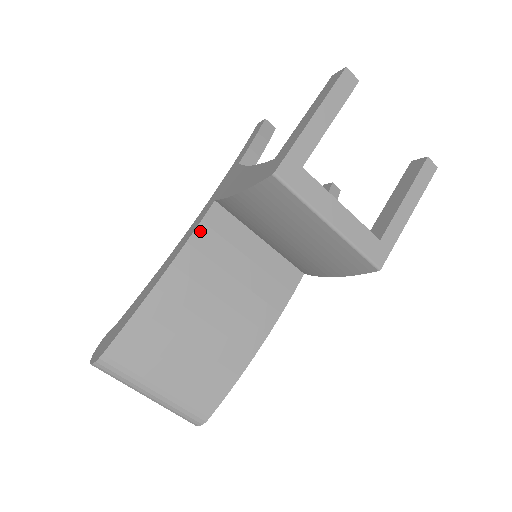
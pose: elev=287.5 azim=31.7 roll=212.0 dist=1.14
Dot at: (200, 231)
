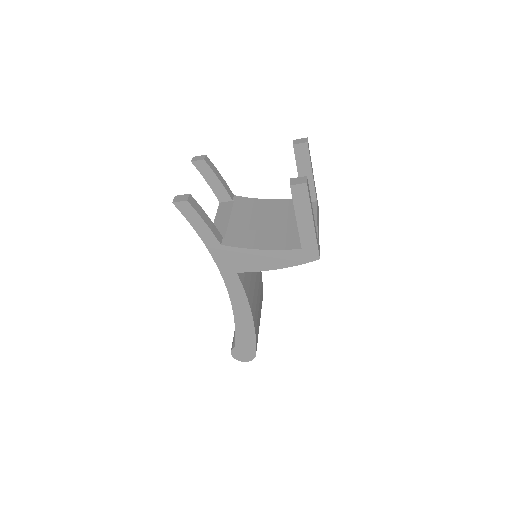
Dot at: (245, 288)
